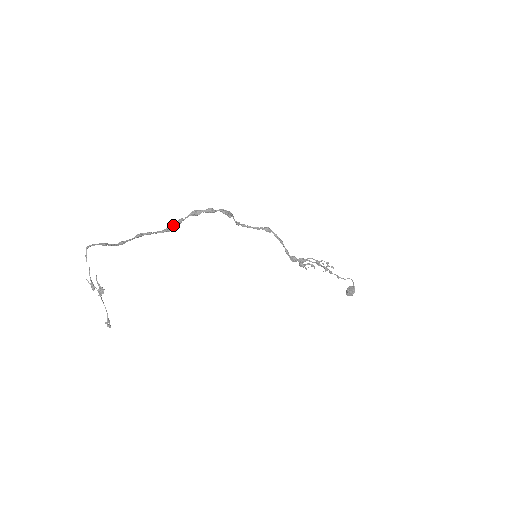
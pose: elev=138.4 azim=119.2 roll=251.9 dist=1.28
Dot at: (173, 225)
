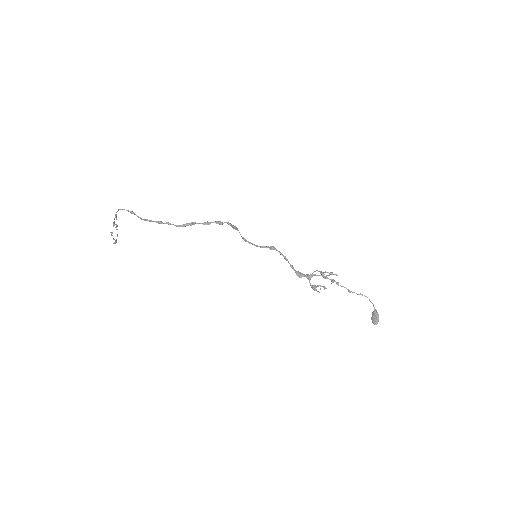
Dot at: (187, 223)
